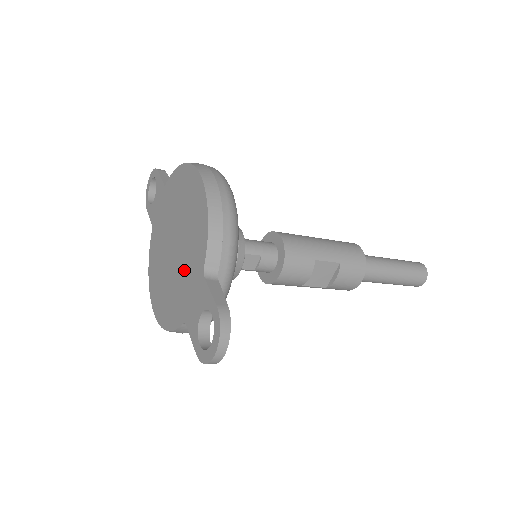
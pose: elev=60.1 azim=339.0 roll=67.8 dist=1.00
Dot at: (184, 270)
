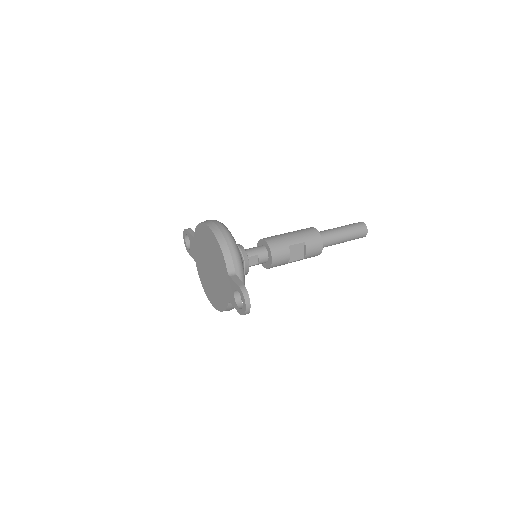
Dot at: (219, 277)
